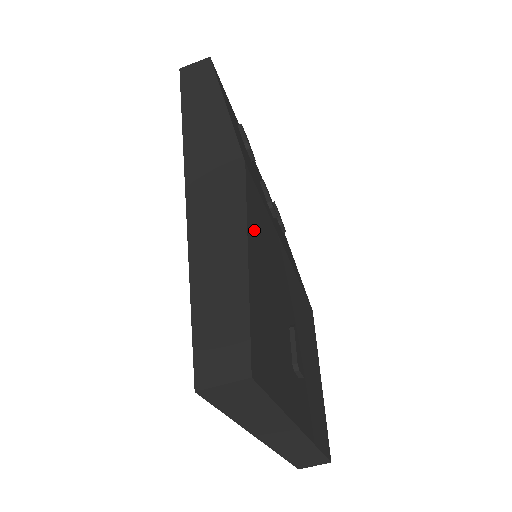
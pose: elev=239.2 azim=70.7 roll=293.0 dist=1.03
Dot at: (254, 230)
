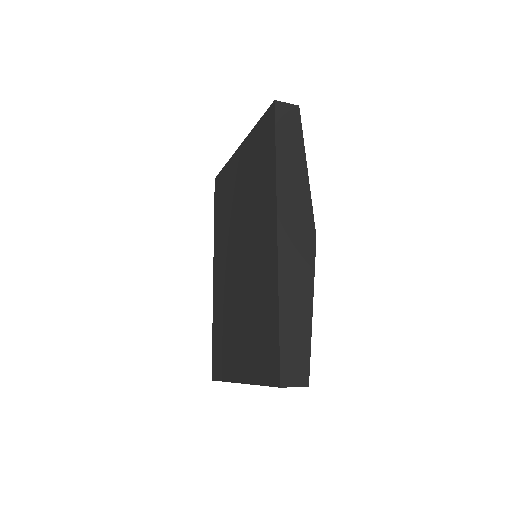
Dot at: occluded
